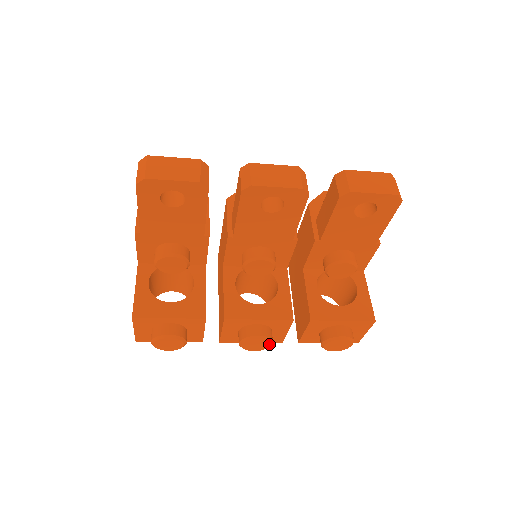
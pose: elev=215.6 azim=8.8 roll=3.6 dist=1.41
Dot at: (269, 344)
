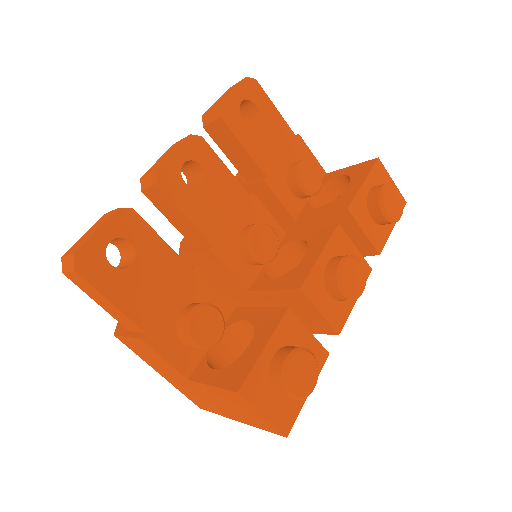
Dot at: (359, 263)
